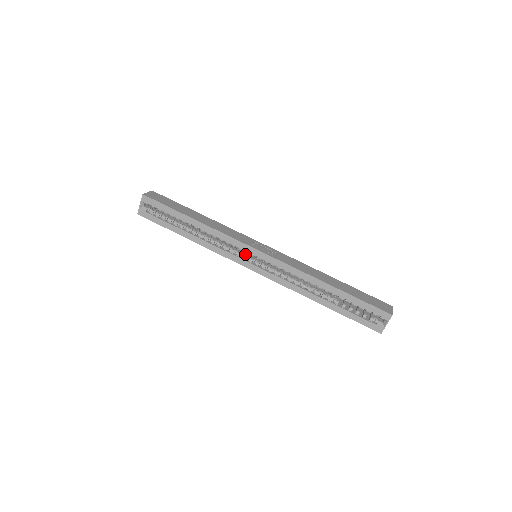
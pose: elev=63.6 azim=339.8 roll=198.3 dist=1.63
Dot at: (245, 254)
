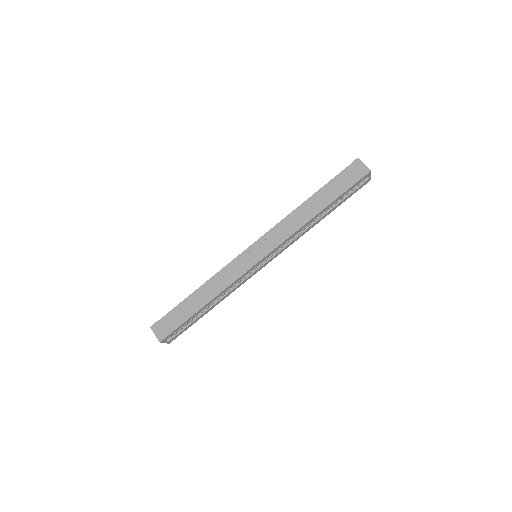
Dot at: occluded
